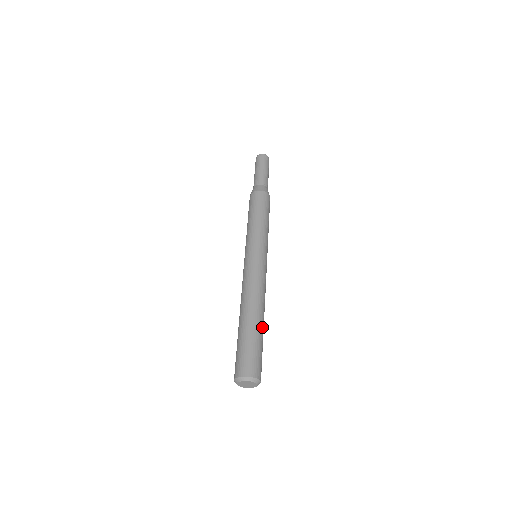
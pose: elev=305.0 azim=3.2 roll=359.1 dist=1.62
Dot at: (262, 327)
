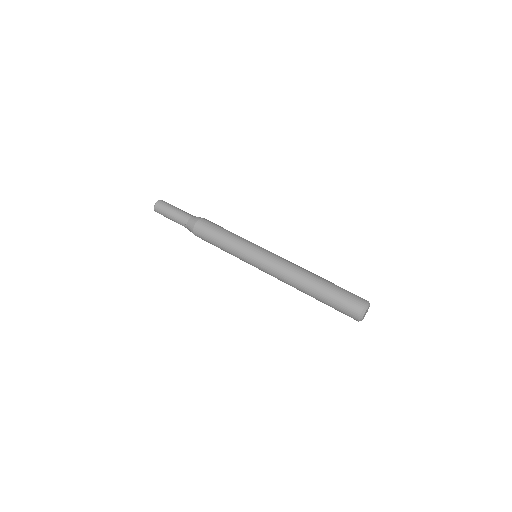
Dot at: (324, 281)
